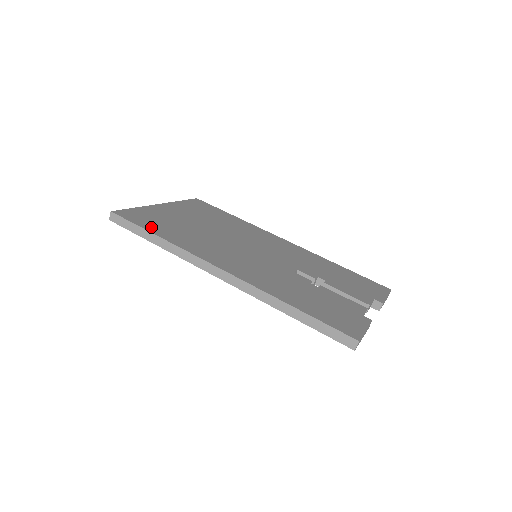
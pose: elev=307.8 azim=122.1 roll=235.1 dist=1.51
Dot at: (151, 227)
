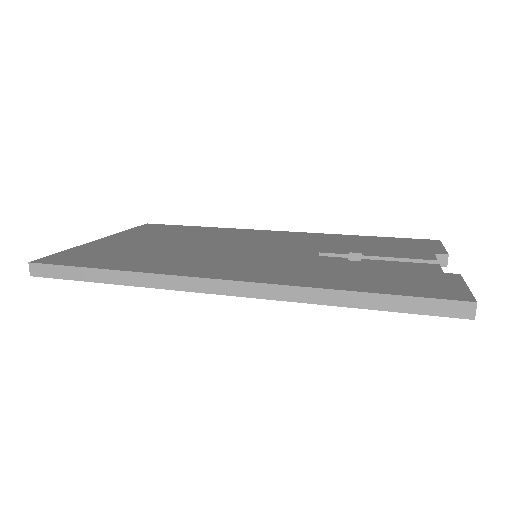
Dot at: (96, 263)
